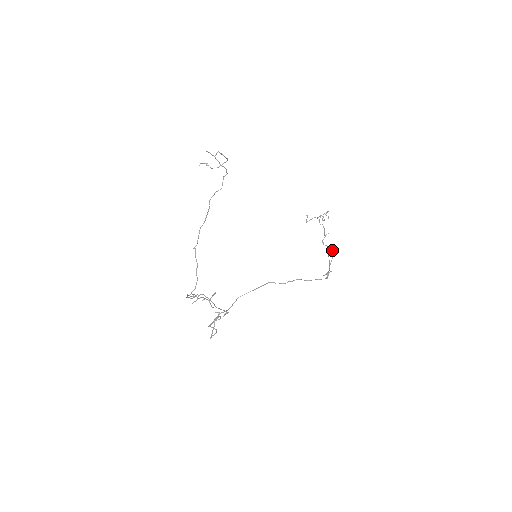
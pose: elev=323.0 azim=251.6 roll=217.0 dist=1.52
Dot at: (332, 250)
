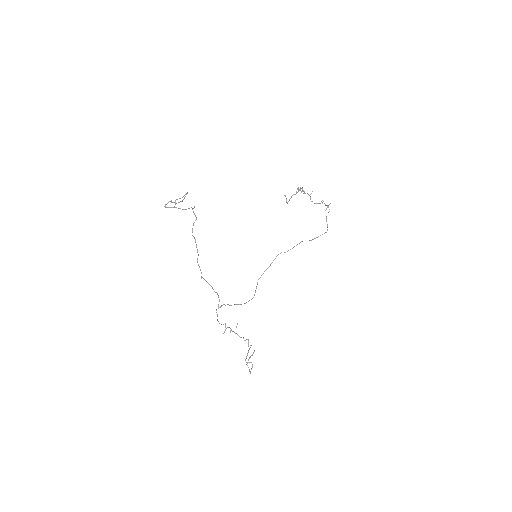
Dot at: occluded
